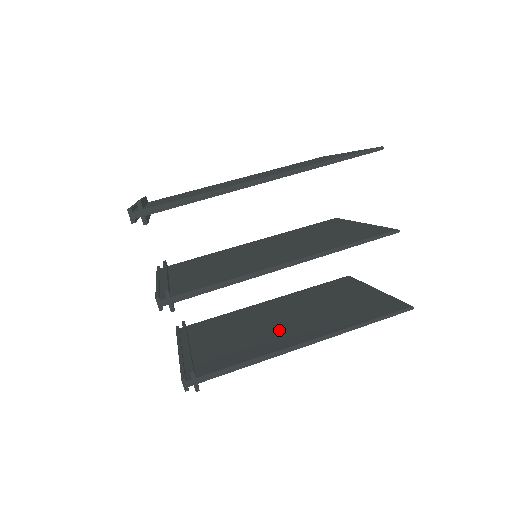
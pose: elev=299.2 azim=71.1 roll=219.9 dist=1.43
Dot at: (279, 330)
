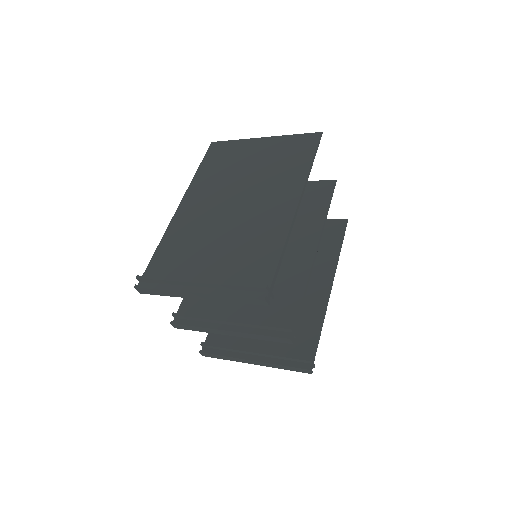
Dot at: occluded
